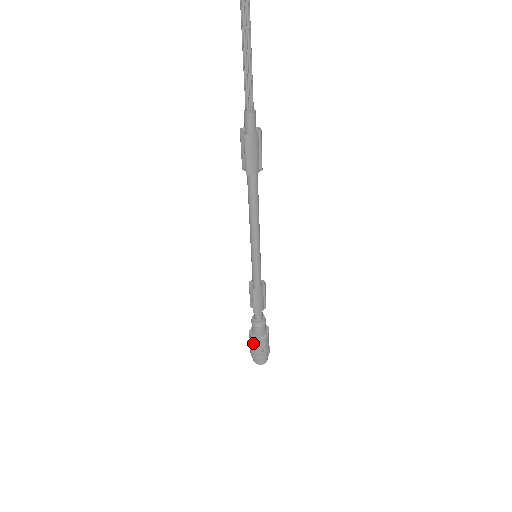
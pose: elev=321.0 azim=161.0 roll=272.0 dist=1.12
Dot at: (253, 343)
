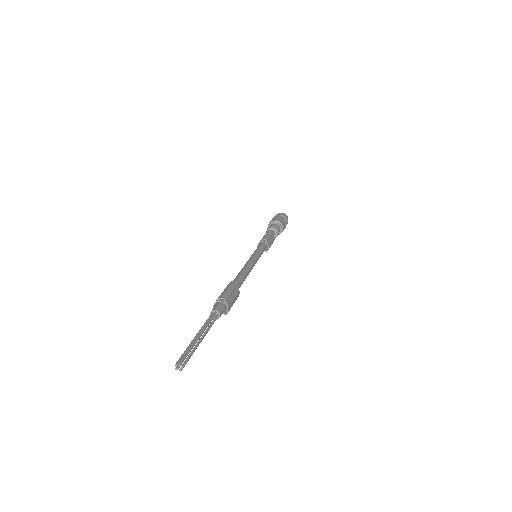
Dot at: occluded
